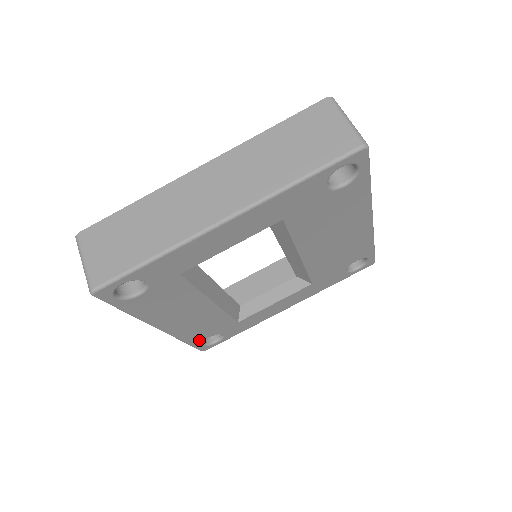
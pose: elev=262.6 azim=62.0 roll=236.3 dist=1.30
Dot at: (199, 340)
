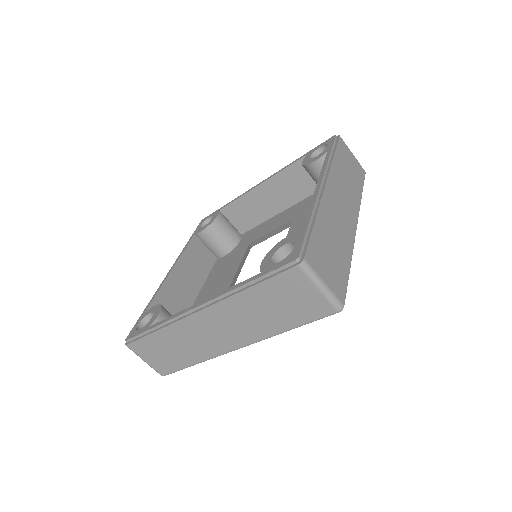
Dot at: occluded
